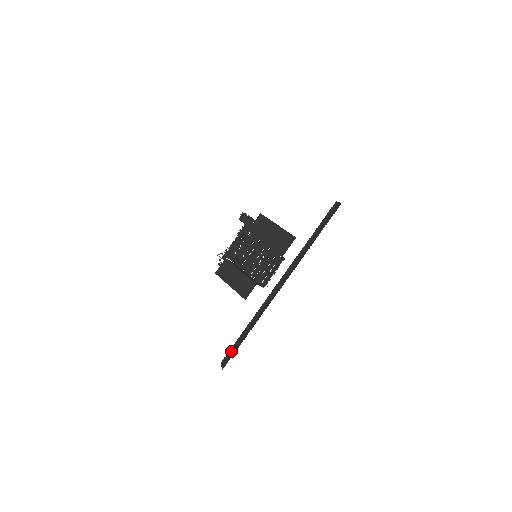
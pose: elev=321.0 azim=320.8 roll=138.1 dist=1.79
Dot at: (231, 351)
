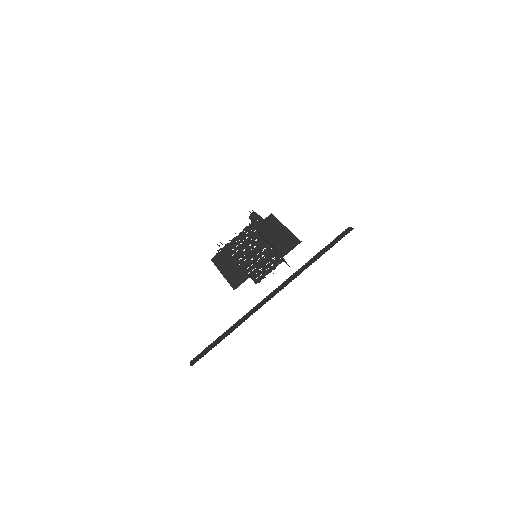
Dot at: (205, 350)
